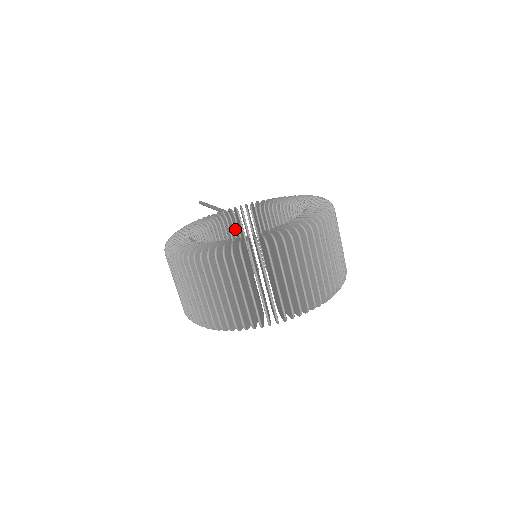
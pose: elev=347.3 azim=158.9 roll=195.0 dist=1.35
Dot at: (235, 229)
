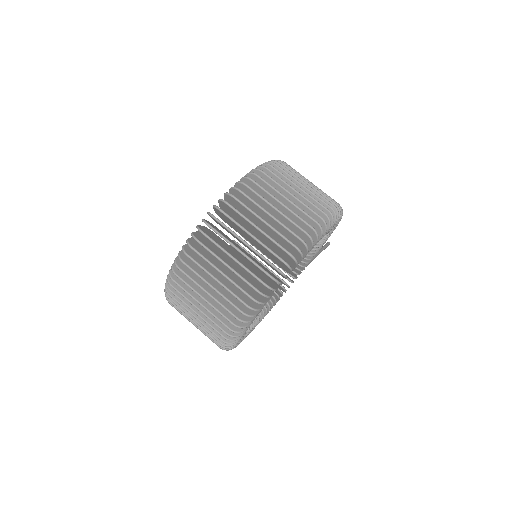
Dot at: occluded
